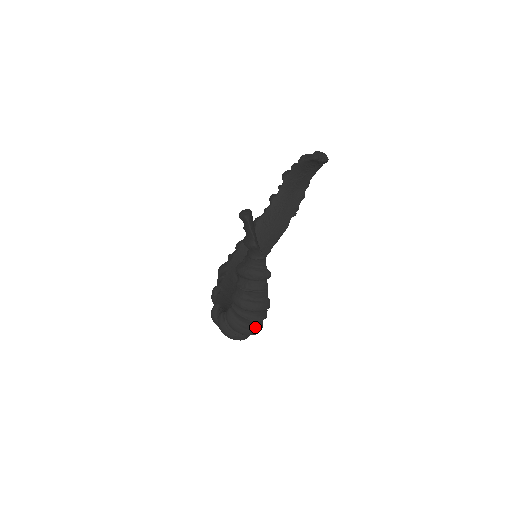
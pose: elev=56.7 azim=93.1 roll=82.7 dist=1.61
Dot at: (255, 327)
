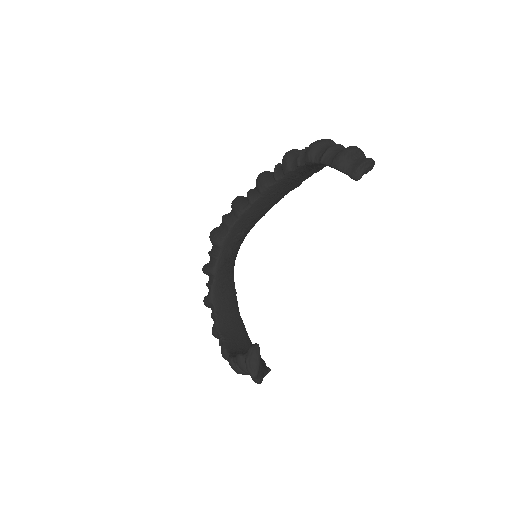
Dot at: occluded
